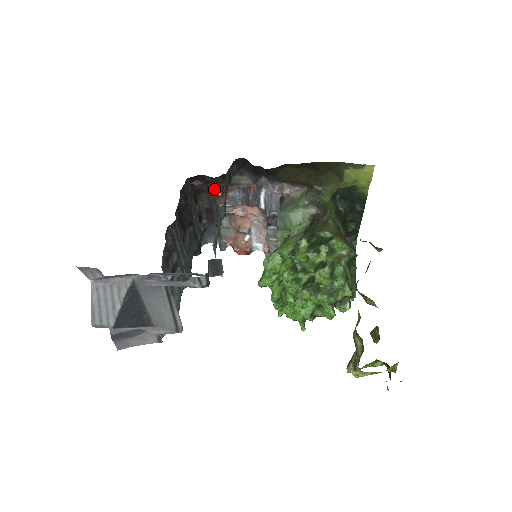
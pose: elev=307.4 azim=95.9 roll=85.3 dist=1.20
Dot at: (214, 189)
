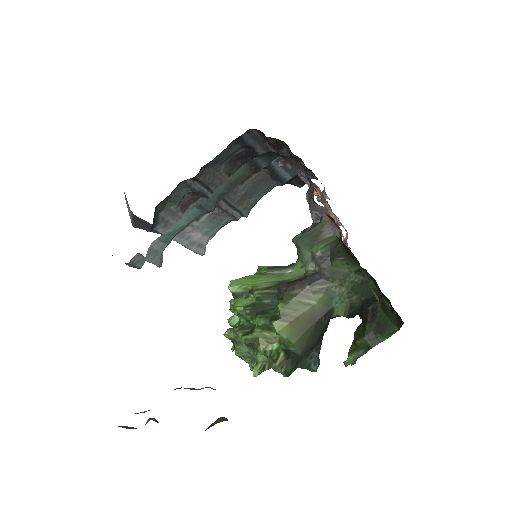
Dot at: occluded
